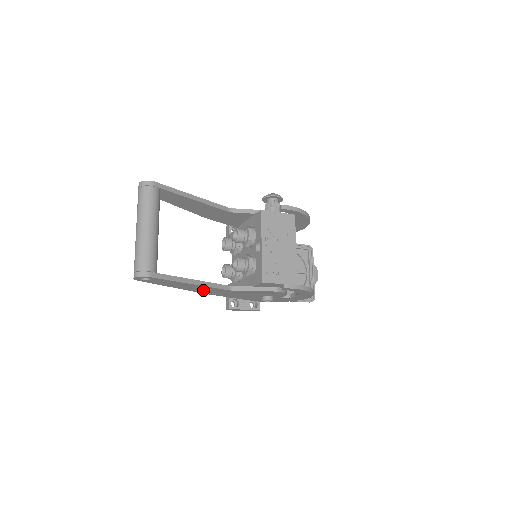
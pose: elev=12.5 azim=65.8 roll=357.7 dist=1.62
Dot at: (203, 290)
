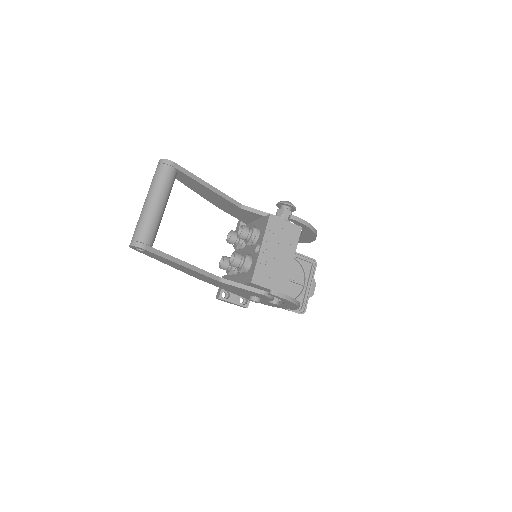
Dot at: (194, 274)
